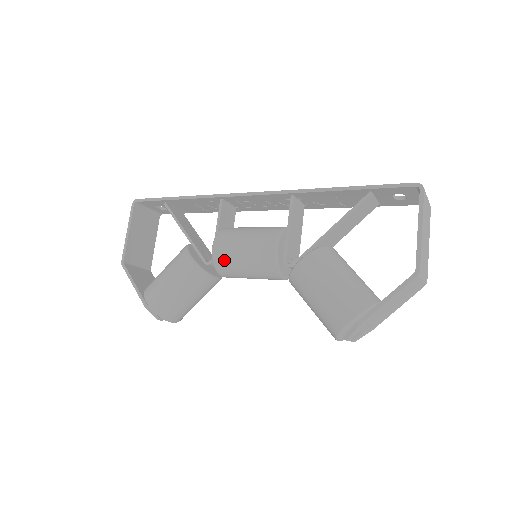
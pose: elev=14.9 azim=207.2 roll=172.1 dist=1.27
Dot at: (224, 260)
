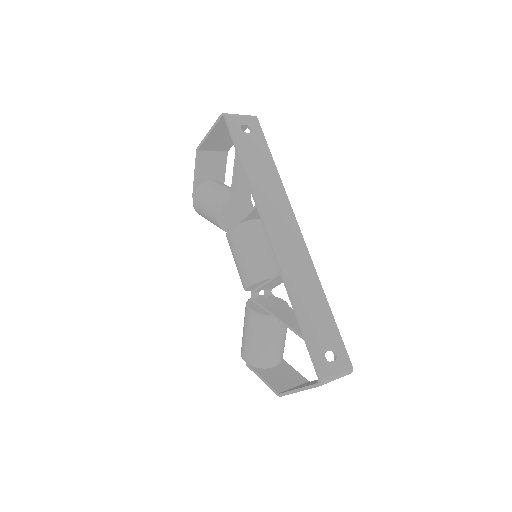
Dot at: (229, 245)
